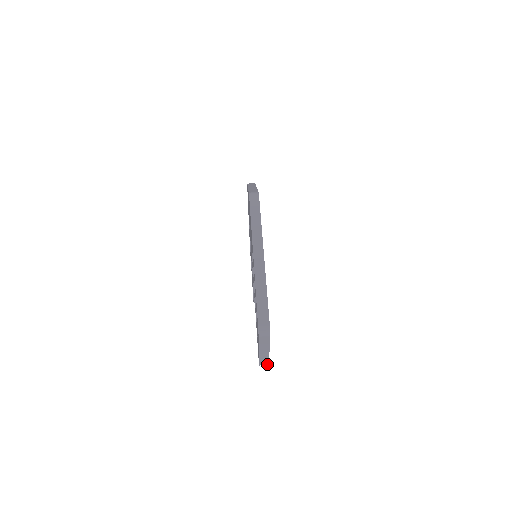
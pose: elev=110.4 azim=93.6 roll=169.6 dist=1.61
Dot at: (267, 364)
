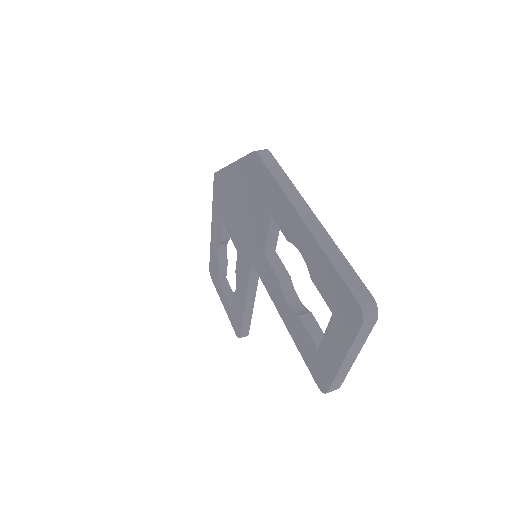
Dot at: (338, 387)
